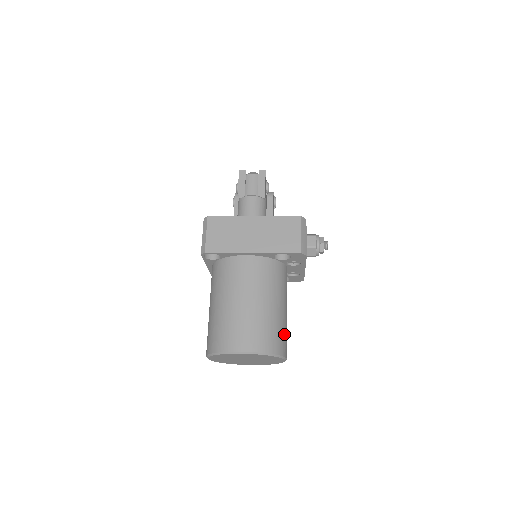
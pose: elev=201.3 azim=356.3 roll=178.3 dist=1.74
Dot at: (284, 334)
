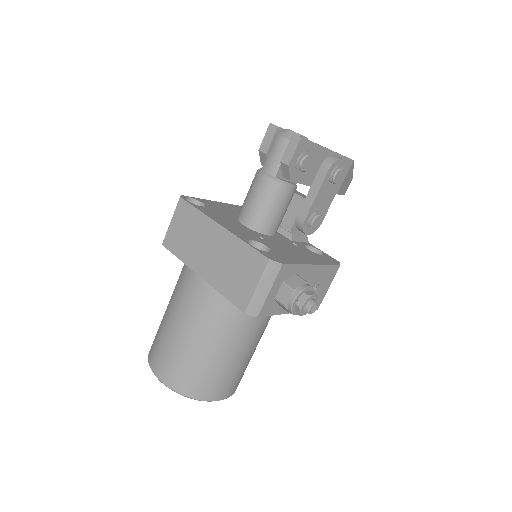
Dot at: (220, 378)
